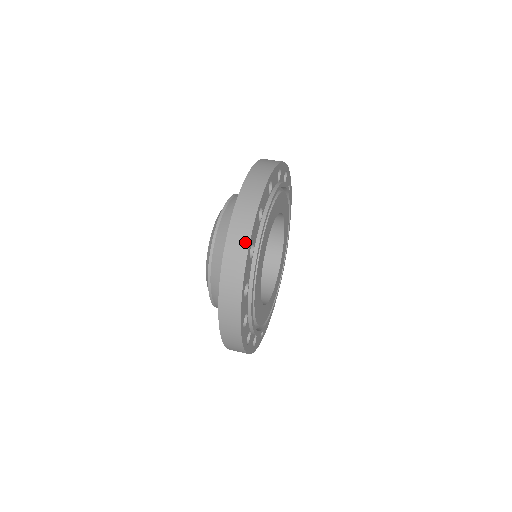
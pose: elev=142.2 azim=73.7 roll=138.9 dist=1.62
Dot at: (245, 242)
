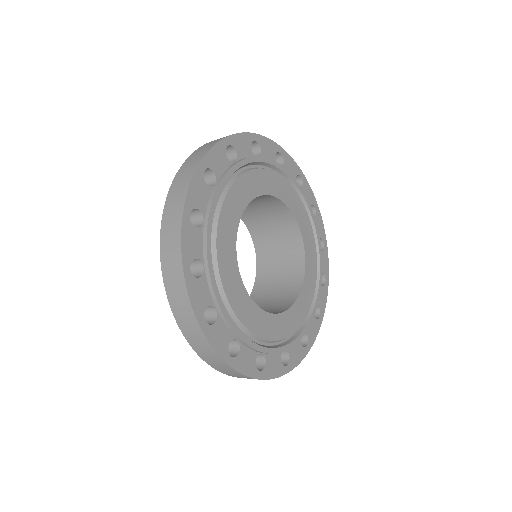
Dot at: occluded
